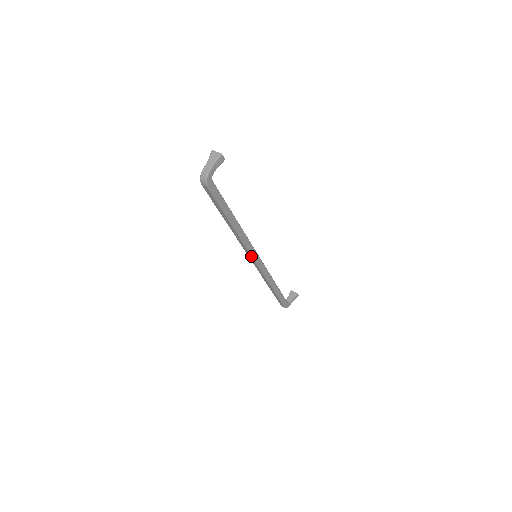
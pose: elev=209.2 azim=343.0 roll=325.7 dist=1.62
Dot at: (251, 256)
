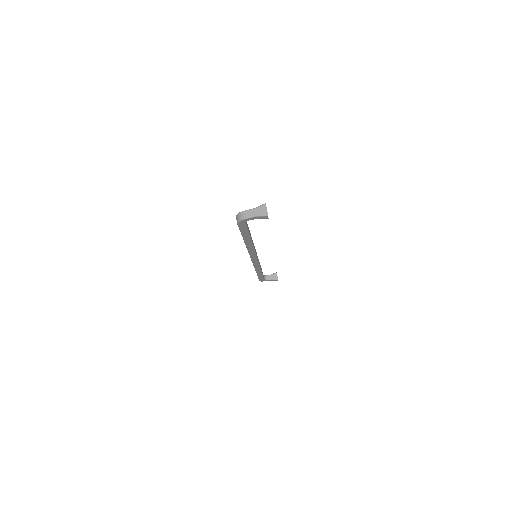
Dot at: (250, 256)
